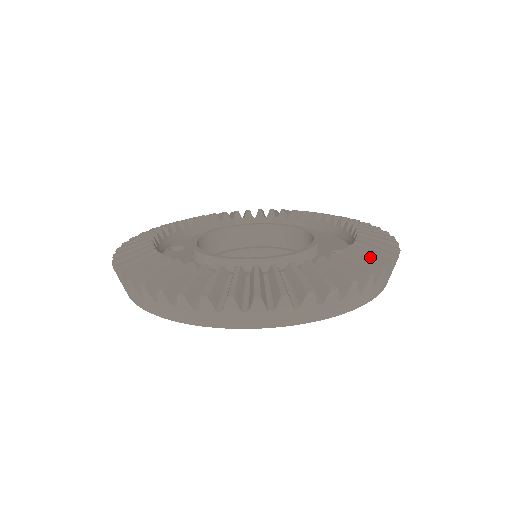
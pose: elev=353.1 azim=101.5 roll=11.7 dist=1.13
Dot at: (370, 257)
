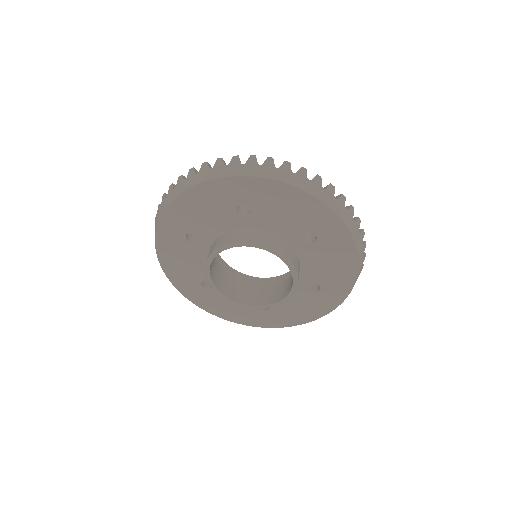
Dot at: occluded
